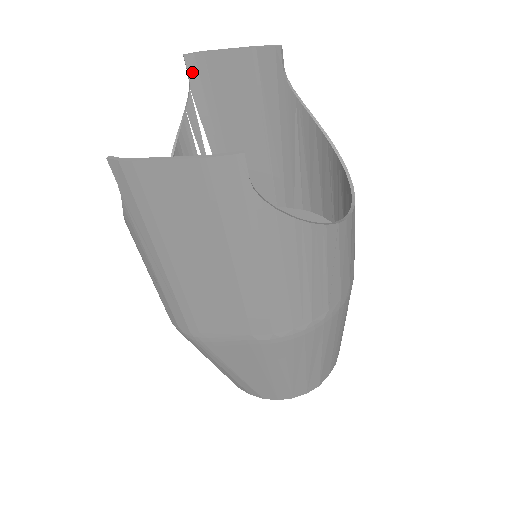
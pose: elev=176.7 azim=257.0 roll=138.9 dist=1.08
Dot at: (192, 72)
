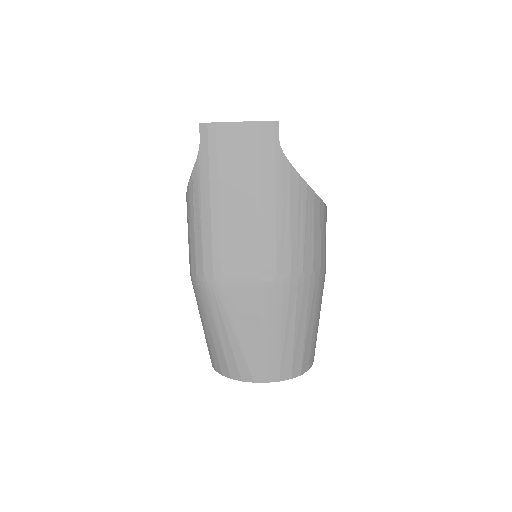
Dot at: occluded
